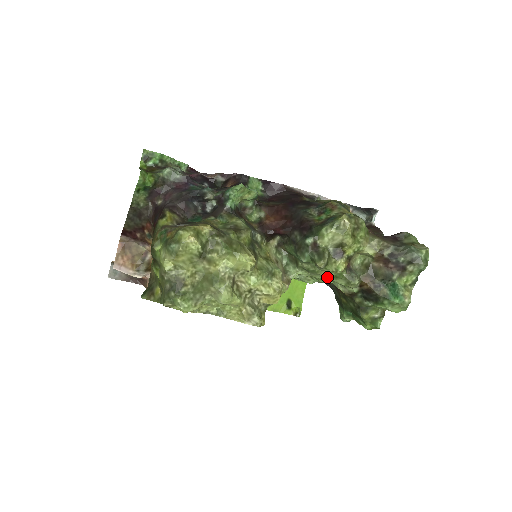
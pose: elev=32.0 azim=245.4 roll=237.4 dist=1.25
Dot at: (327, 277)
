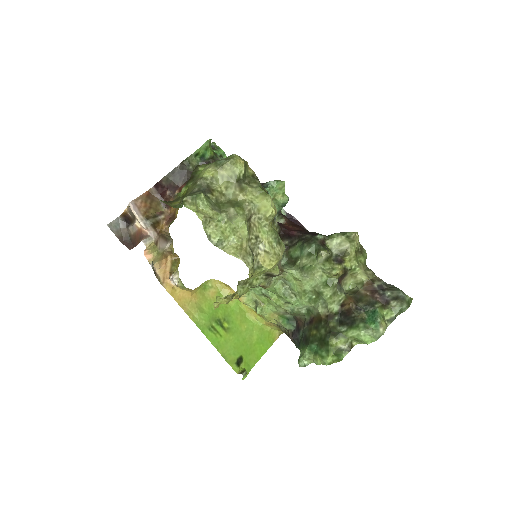
Dot at: (316, 284)
